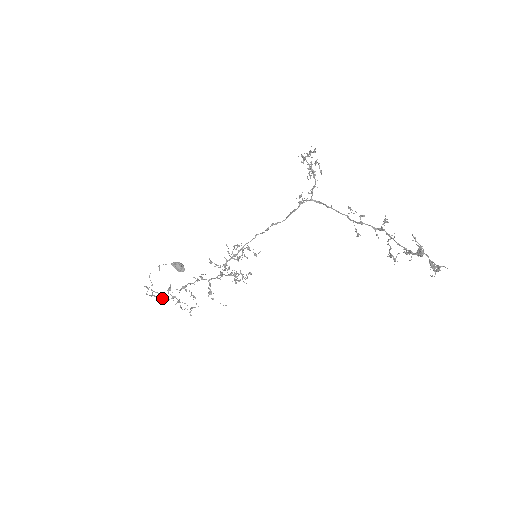
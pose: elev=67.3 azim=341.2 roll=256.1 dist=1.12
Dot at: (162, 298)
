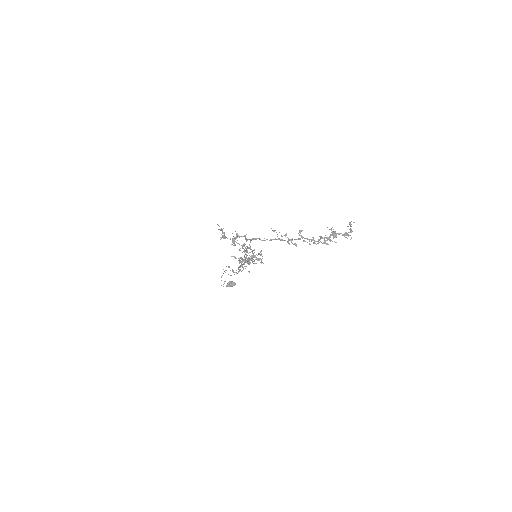
Dot at: occluded
